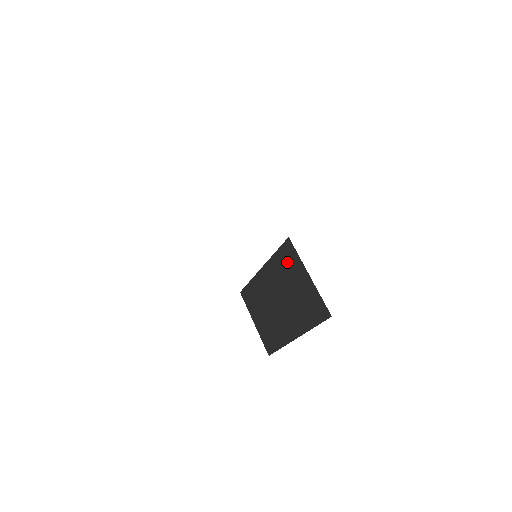
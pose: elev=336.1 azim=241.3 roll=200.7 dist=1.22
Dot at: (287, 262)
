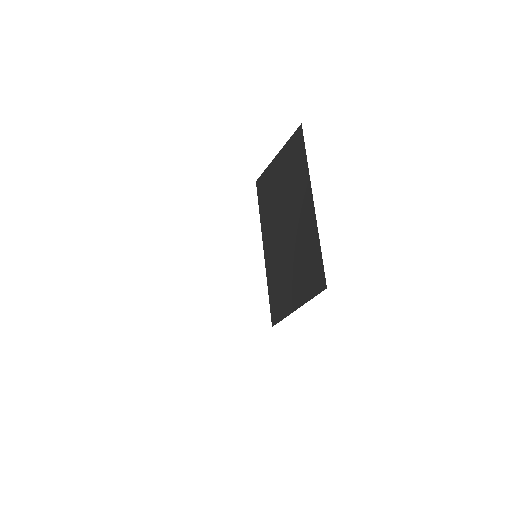
Dot at: (266, 191)
